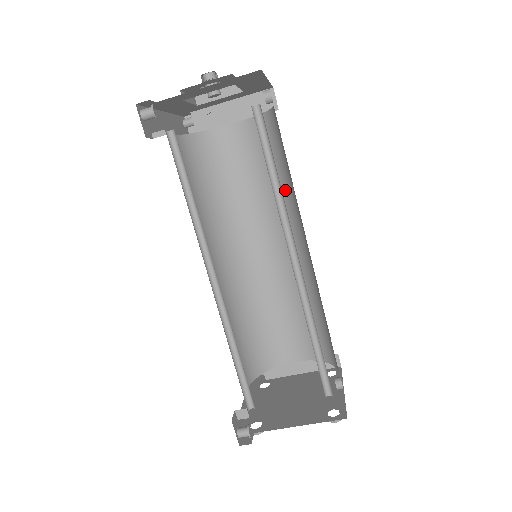
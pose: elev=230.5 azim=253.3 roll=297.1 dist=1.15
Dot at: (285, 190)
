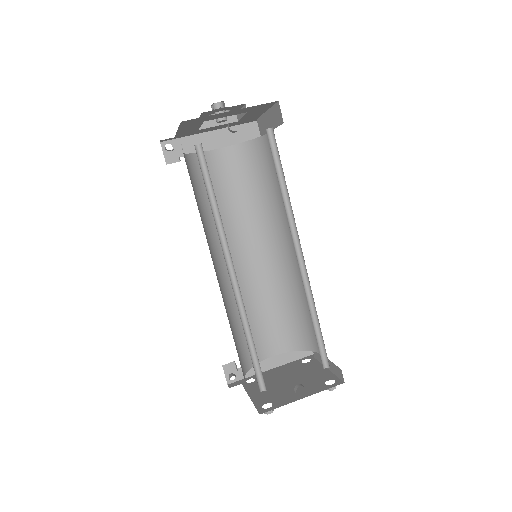
Dot at: occluded
